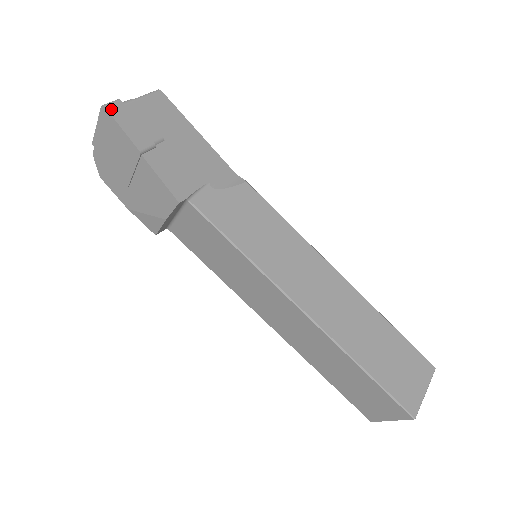
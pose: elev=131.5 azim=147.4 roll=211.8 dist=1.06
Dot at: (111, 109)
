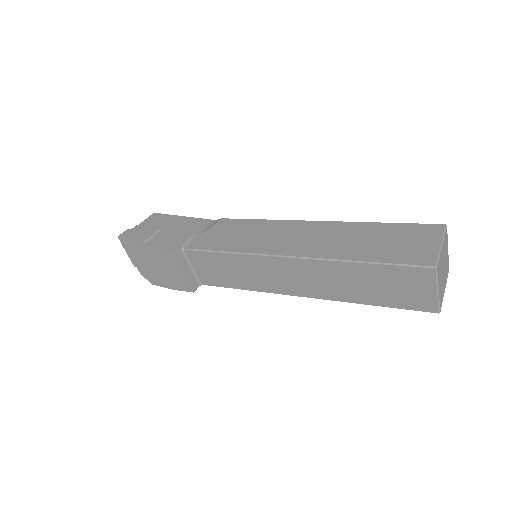
Dot at: (123, 235)
